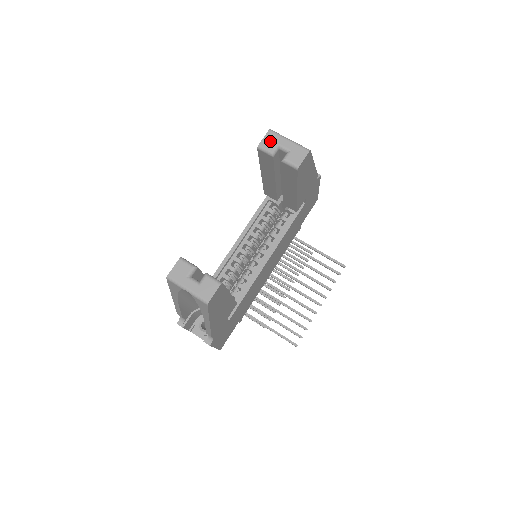
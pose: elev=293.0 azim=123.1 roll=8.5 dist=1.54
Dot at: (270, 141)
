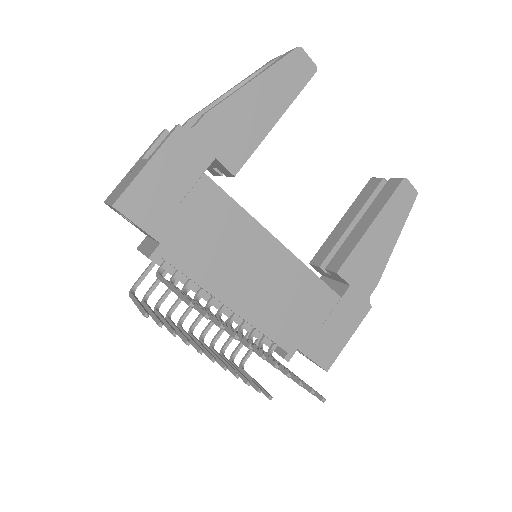
Dot at: occluded
